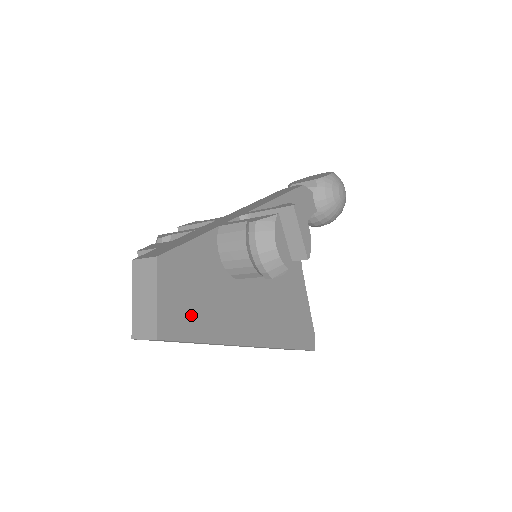
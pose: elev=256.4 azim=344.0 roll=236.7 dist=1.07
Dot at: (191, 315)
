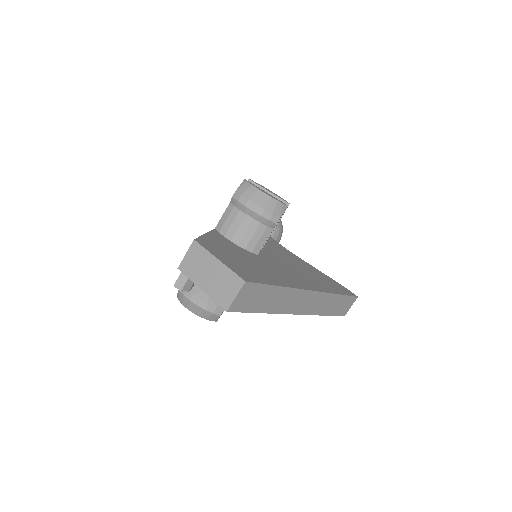
Dot at: (251, 271)
